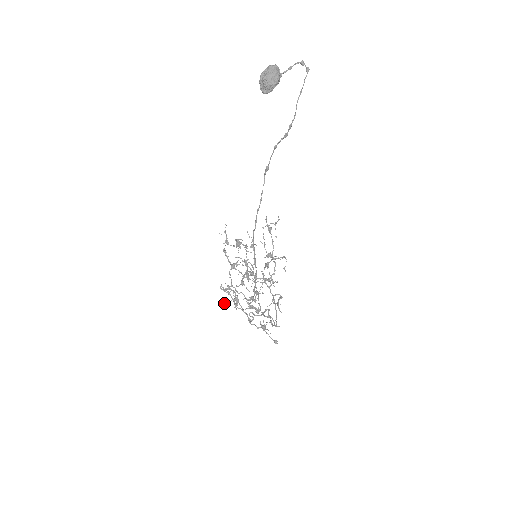
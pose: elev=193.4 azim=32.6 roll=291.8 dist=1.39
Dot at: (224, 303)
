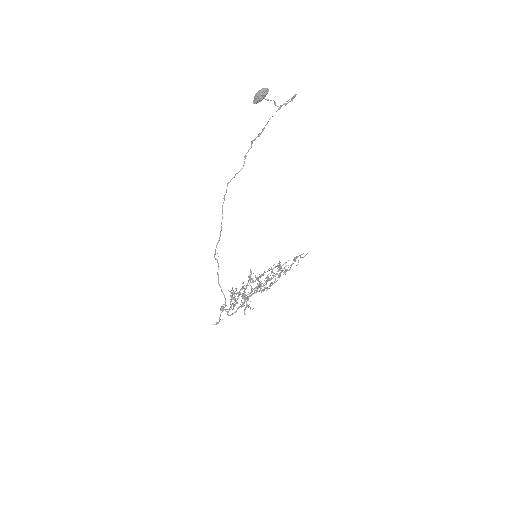
Dot at: (232, 290)
